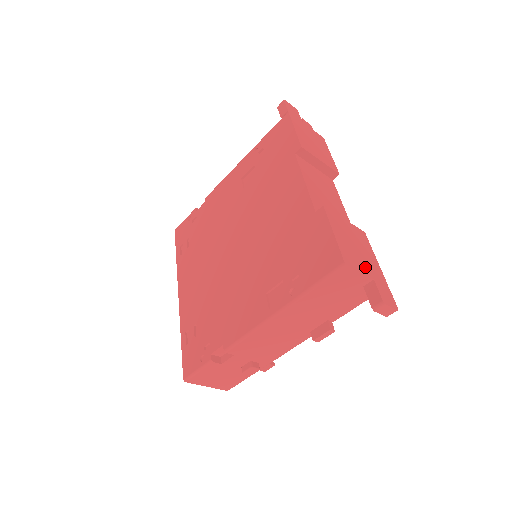
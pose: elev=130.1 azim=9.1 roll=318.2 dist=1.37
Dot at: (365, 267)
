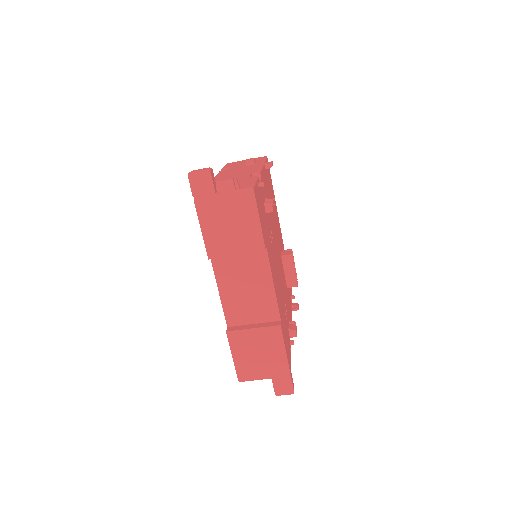
Dot at: (264, 371)
